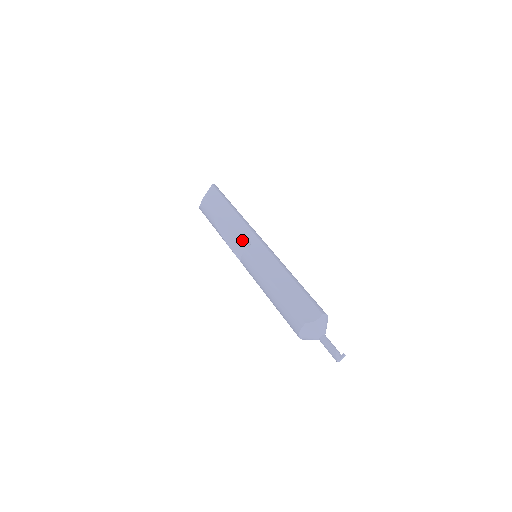
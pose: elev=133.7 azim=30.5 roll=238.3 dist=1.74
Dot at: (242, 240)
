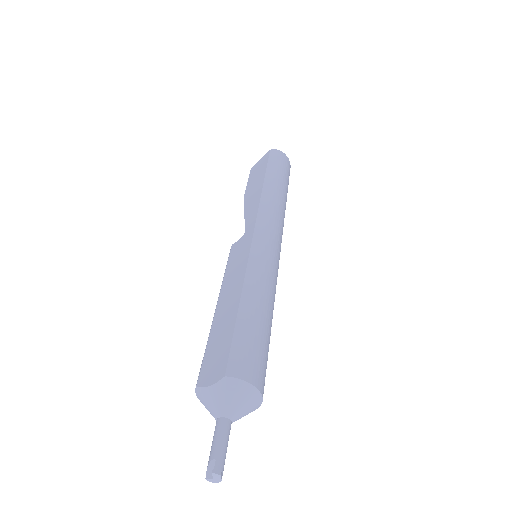
Dot at: occluded
